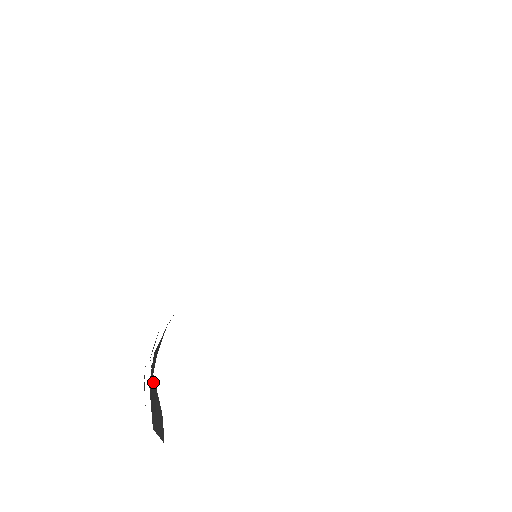
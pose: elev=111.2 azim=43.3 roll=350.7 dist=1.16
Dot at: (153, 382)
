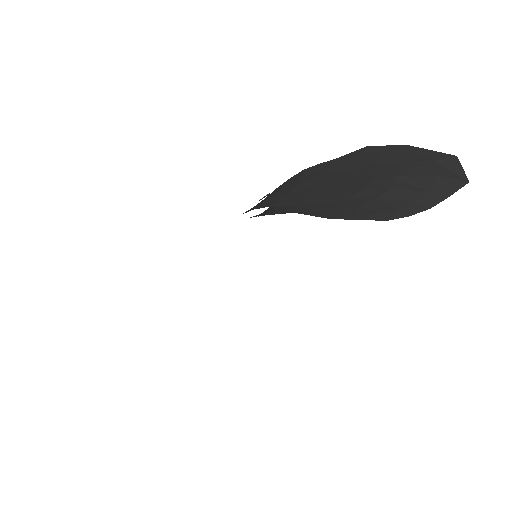
Dot at: occluded
